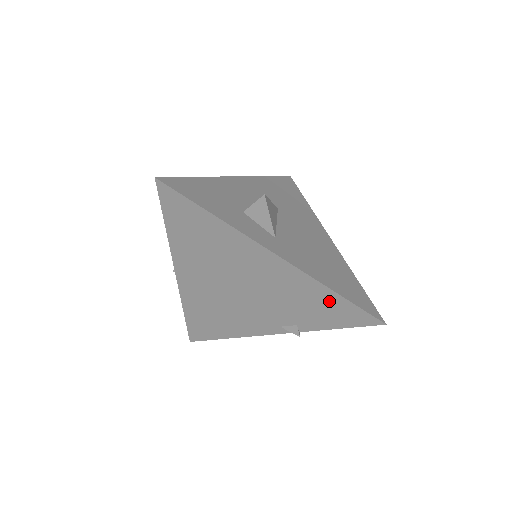
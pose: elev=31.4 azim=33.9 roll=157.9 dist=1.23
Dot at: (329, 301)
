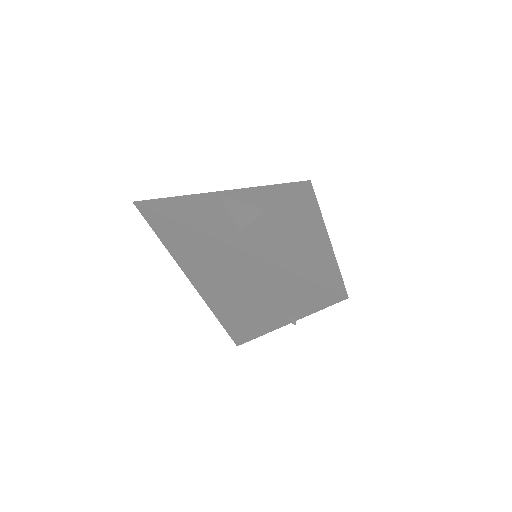
Dot at: (292, 282)
